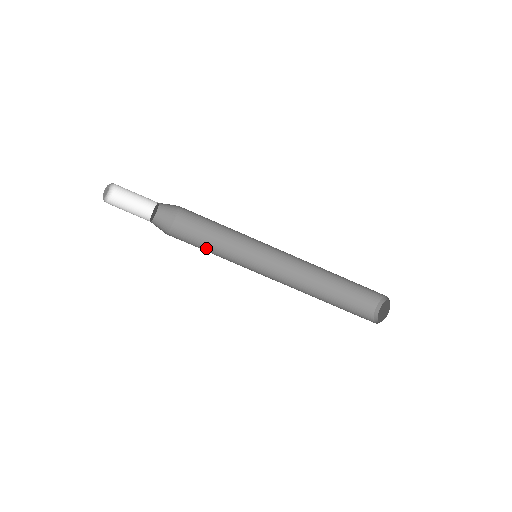
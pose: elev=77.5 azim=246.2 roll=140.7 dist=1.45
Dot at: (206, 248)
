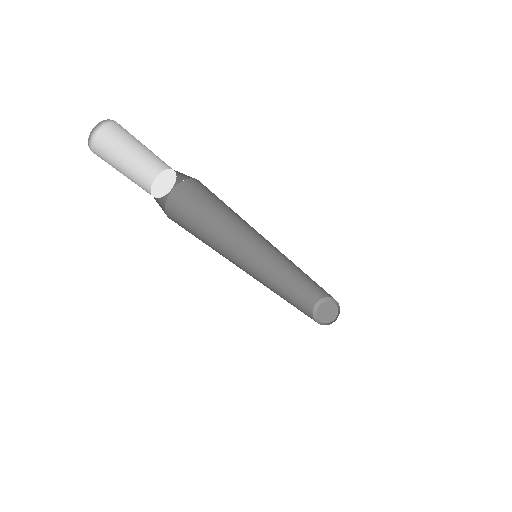
Dot at: (203, 231)
